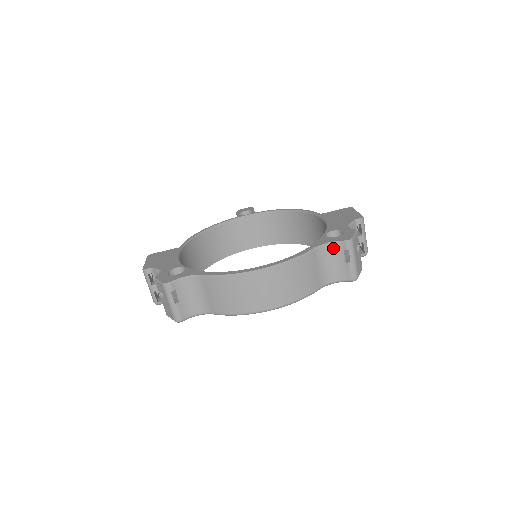
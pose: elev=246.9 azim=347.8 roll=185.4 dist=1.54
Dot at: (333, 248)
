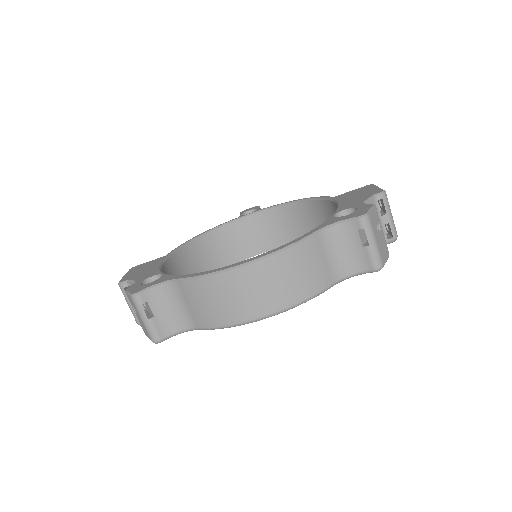
Dot at: (343, 229)
